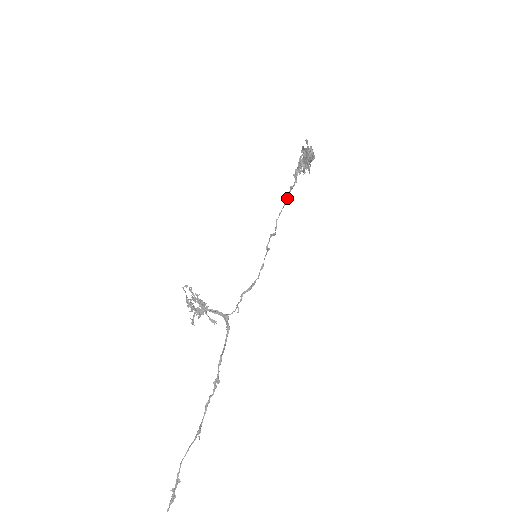
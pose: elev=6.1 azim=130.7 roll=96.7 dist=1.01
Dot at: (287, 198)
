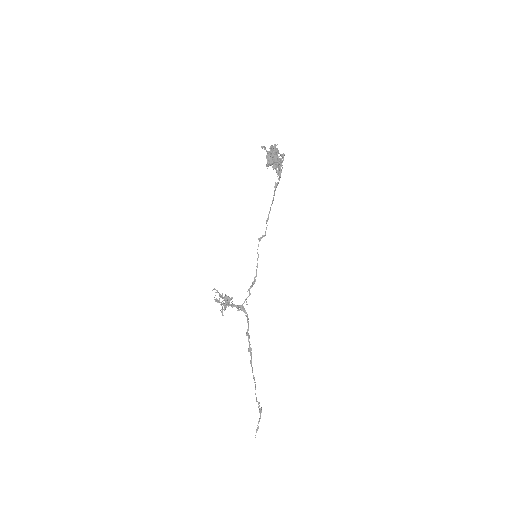
Dot at: (273, 197)
